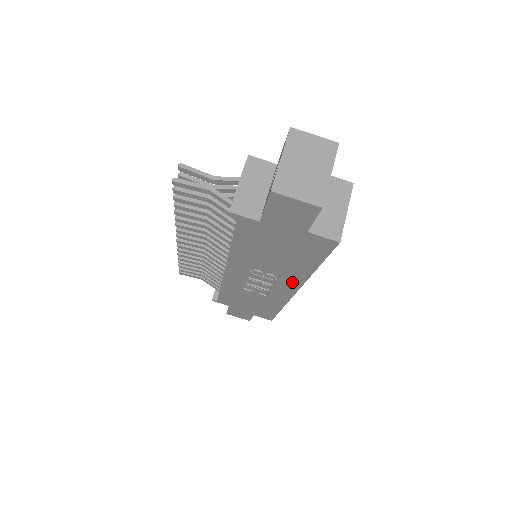
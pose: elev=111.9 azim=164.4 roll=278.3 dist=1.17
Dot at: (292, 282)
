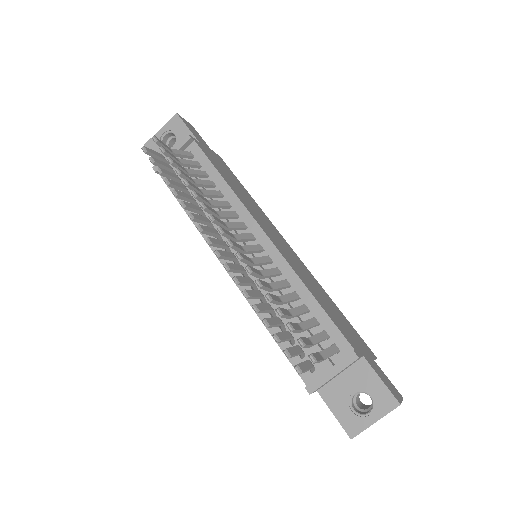
Dot at: occluded
